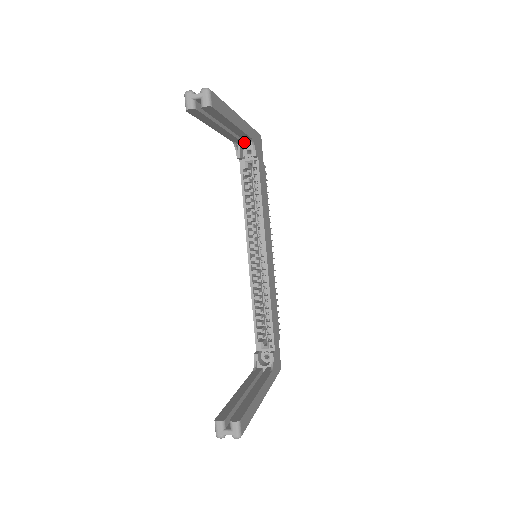
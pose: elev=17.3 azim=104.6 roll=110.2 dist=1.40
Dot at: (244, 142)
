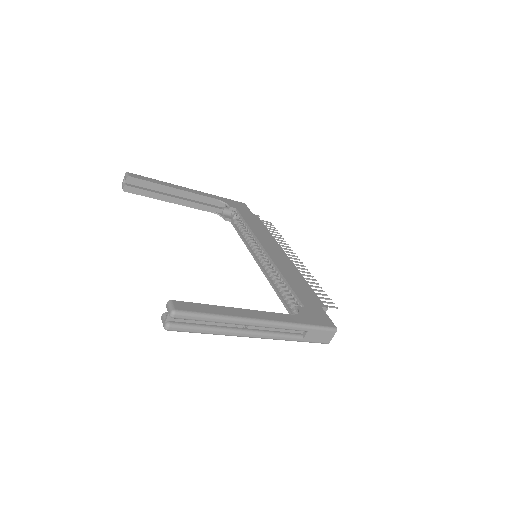
Dot at: (223, 209)
